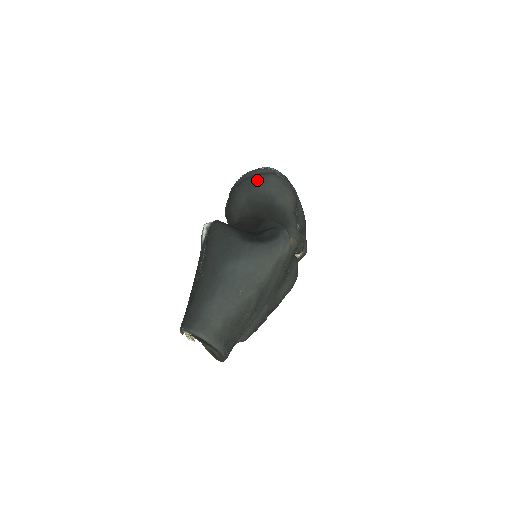
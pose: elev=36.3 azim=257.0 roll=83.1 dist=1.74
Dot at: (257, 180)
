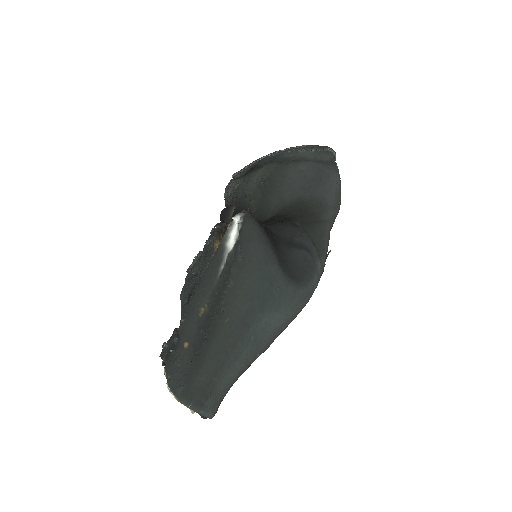
Dot at: (324, 178)
